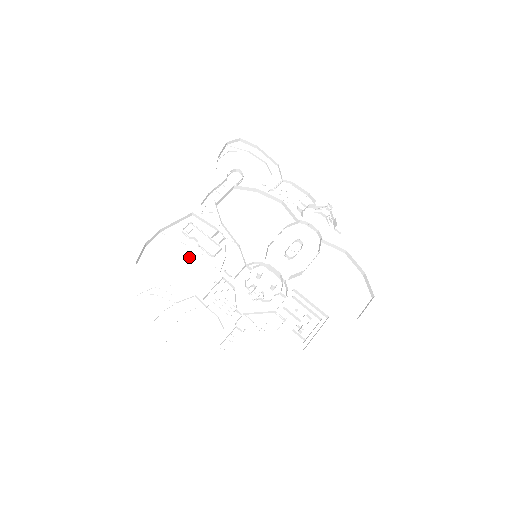
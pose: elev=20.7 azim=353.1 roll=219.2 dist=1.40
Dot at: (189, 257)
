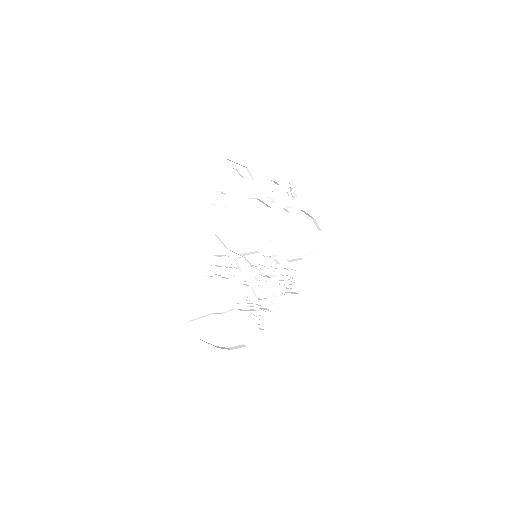
Dot at: (218, 289)
